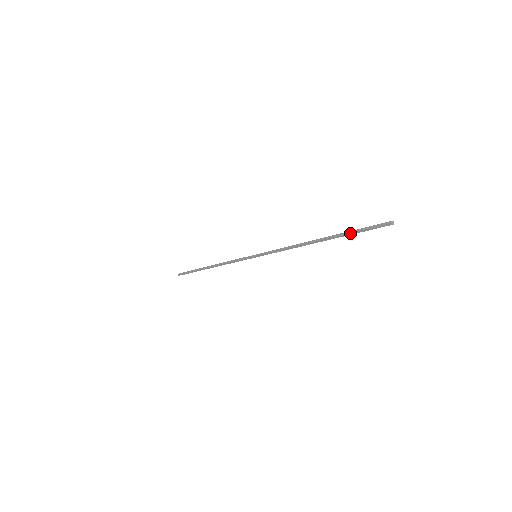
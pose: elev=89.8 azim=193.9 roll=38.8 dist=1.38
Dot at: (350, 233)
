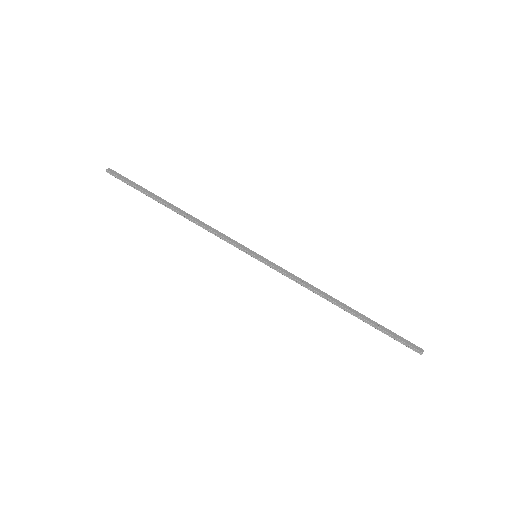
Dot at: (381, 330)
